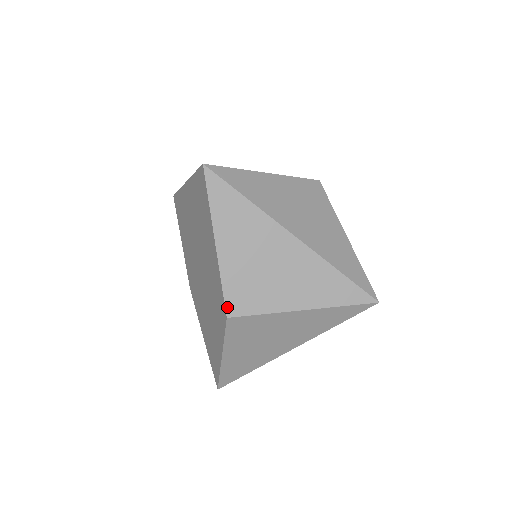
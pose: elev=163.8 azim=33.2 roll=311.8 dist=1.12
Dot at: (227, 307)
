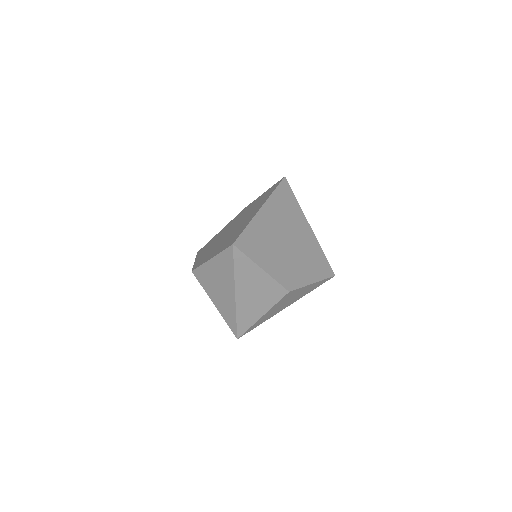
Dot at: (195, 270)
